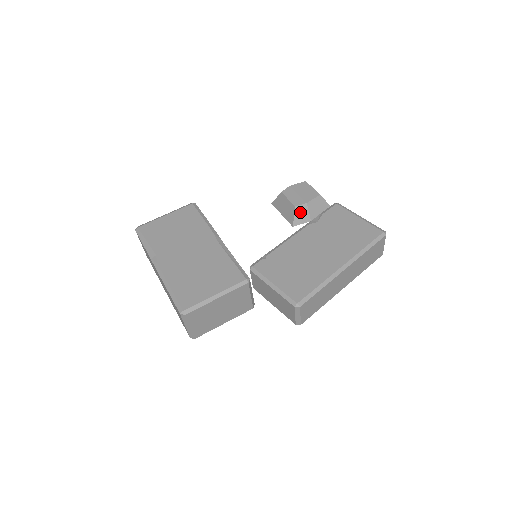
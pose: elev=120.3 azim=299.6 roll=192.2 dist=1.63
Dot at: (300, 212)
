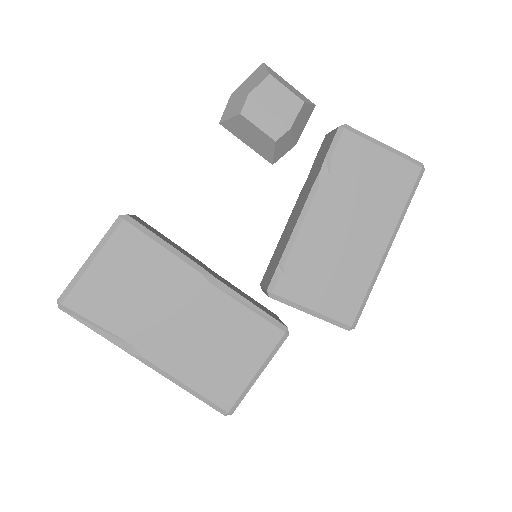
Dot at: (282, 144)
